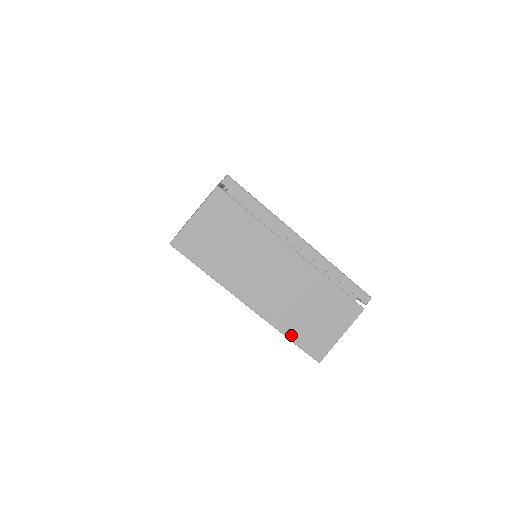
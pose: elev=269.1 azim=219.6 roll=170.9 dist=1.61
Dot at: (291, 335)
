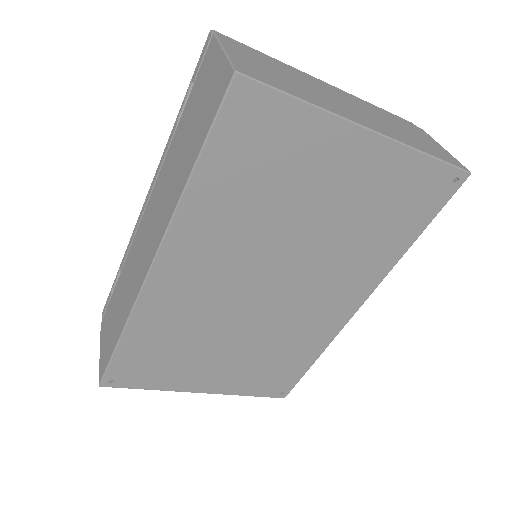
Dot at: (428, 152)
